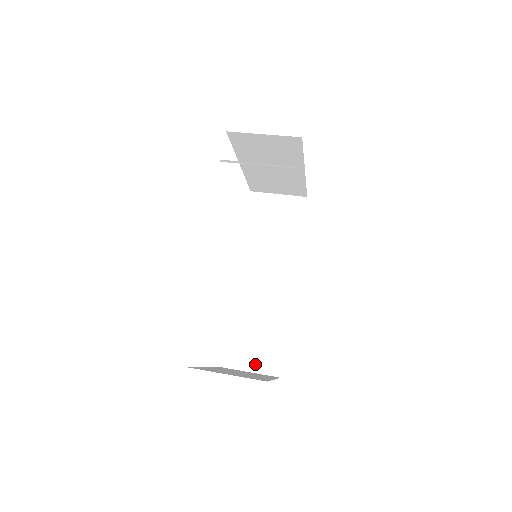
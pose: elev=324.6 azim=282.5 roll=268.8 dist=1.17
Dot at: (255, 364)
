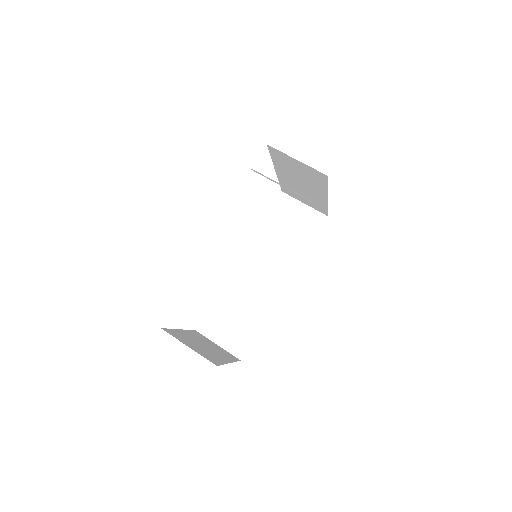
Dot at: (225, 341)
